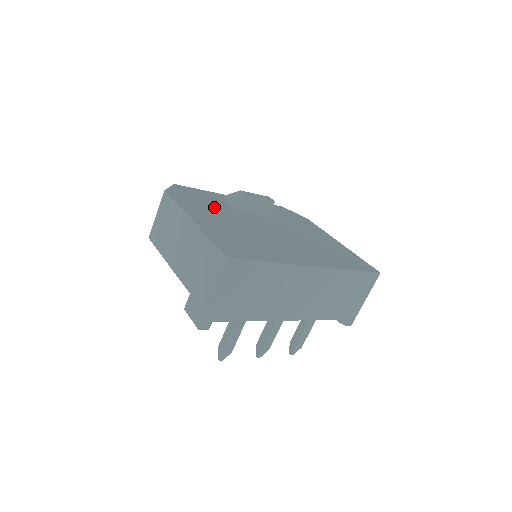
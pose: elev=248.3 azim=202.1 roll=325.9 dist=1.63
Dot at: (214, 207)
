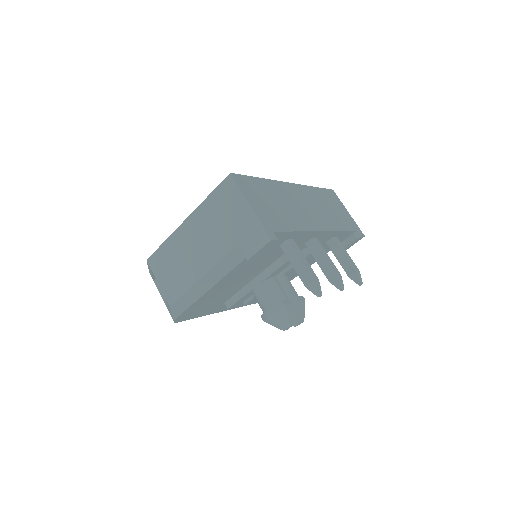
Dot at: occluded
